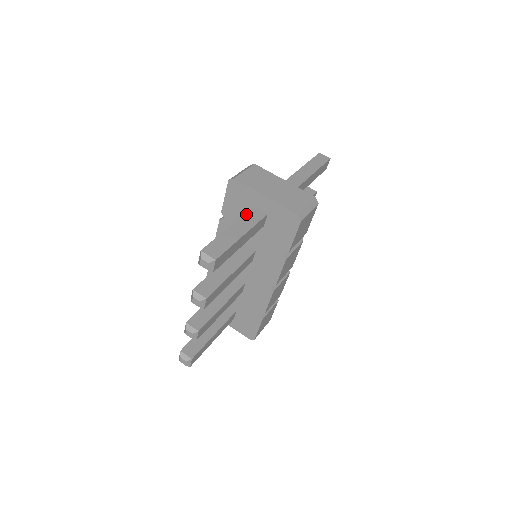
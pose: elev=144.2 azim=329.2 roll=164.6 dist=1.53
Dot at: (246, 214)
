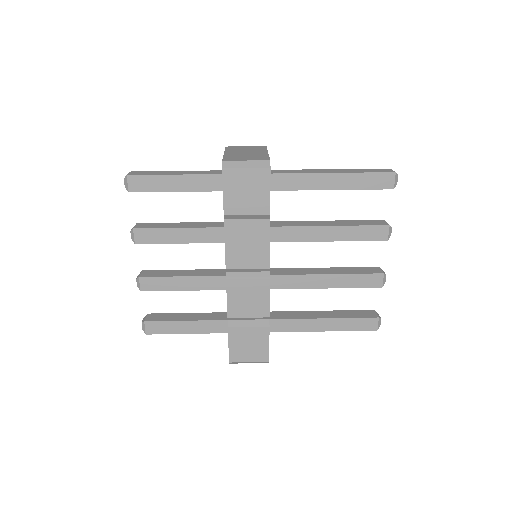
Dot at: (207, 171)
